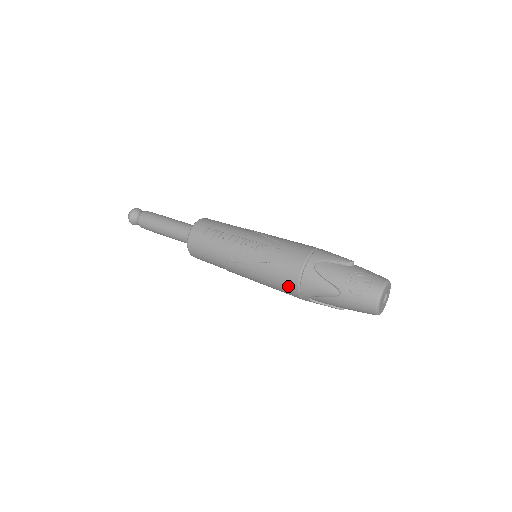
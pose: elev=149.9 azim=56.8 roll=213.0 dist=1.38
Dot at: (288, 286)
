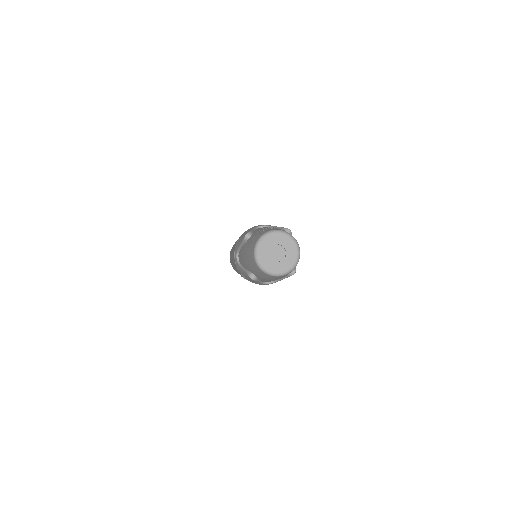
Dot at: occluded
